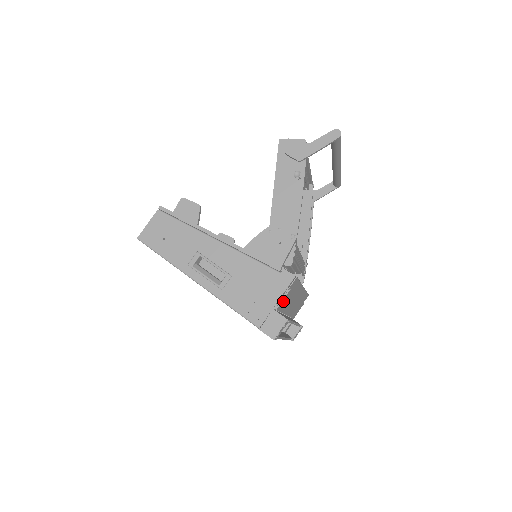
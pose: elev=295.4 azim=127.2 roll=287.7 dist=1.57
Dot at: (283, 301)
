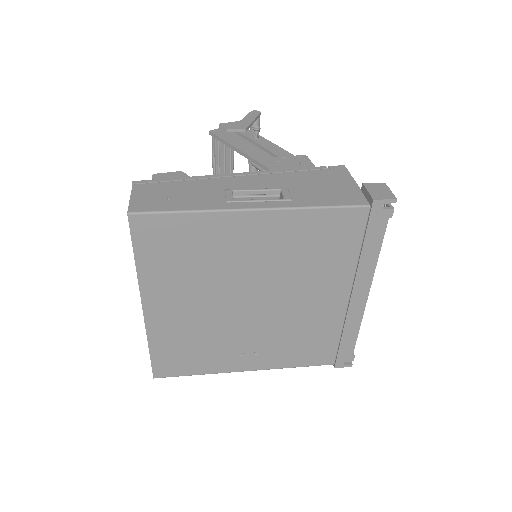
Dot at: occluded
